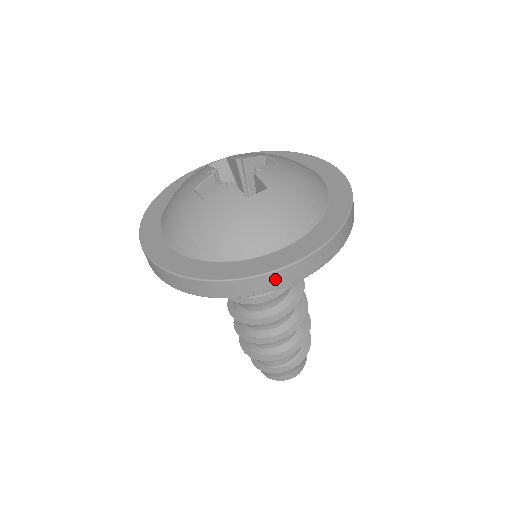
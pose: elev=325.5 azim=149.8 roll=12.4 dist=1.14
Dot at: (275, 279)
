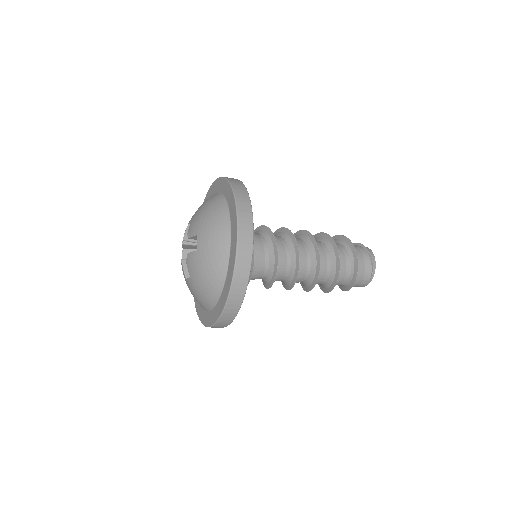
Dot at: occluded
